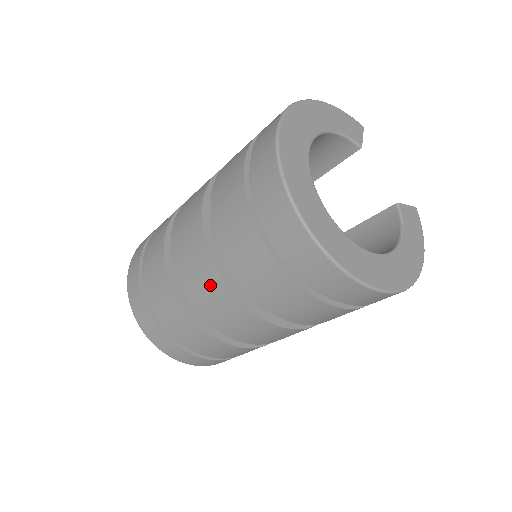
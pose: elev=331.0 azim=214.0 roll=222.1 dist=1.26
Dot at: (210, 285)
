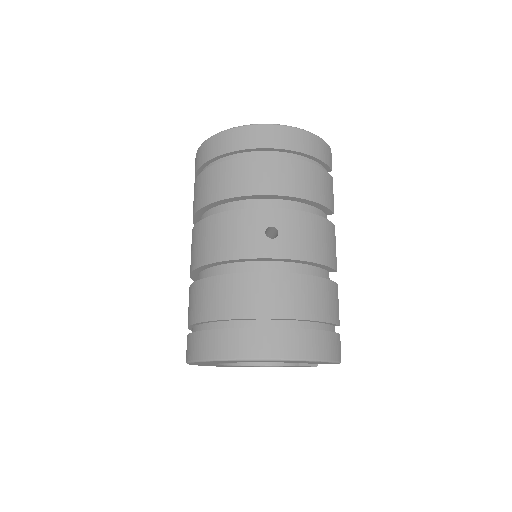
Dot at: occluded
